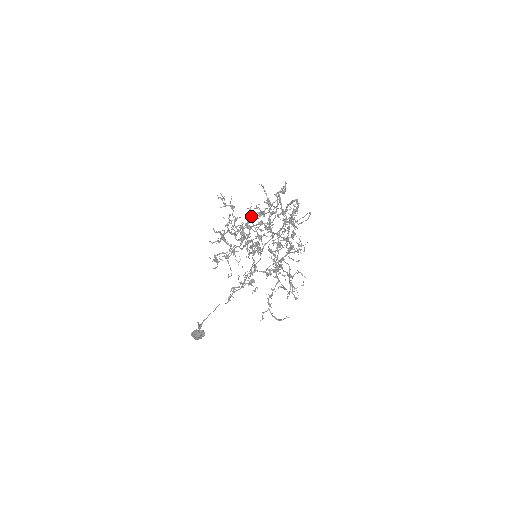
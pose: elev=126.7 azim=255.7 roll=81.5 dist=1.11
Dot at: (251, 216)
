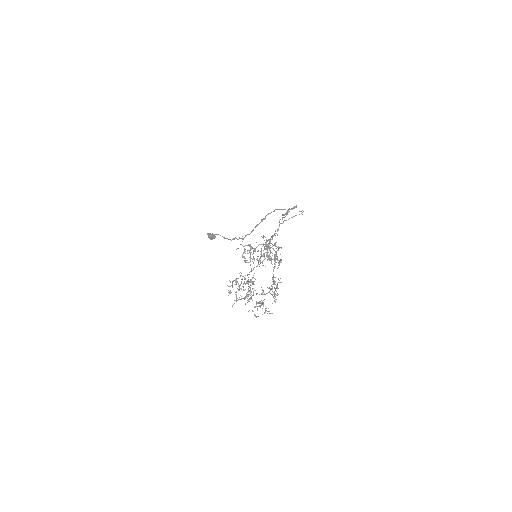
Dot at: (254, 284)
